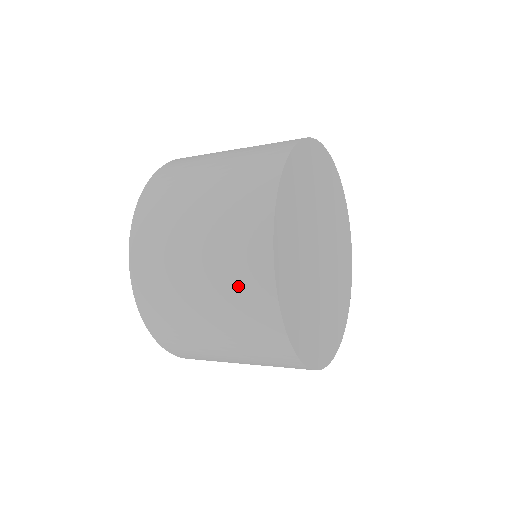
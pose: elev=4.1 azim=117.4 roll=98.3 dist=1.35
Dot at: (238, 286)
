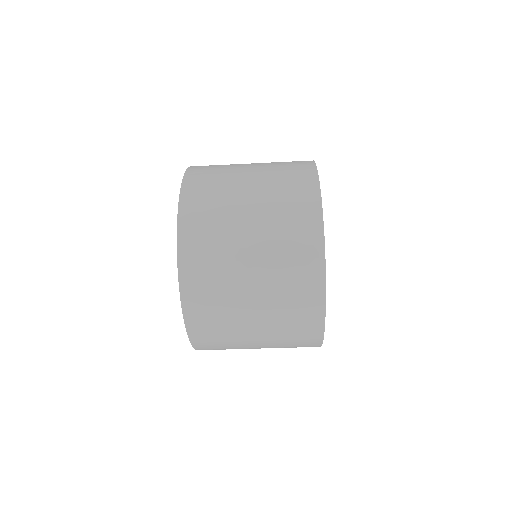
Dot at: (285, 163)
